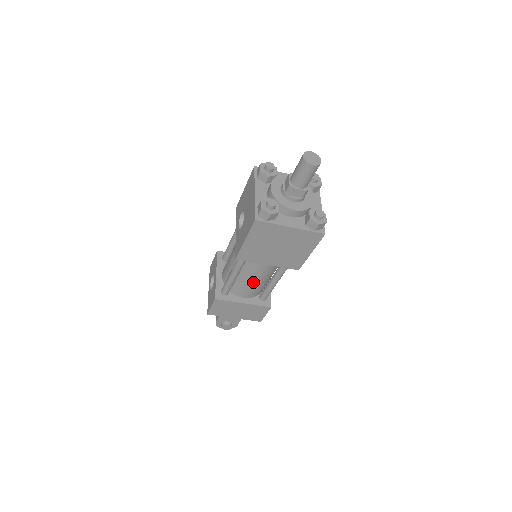
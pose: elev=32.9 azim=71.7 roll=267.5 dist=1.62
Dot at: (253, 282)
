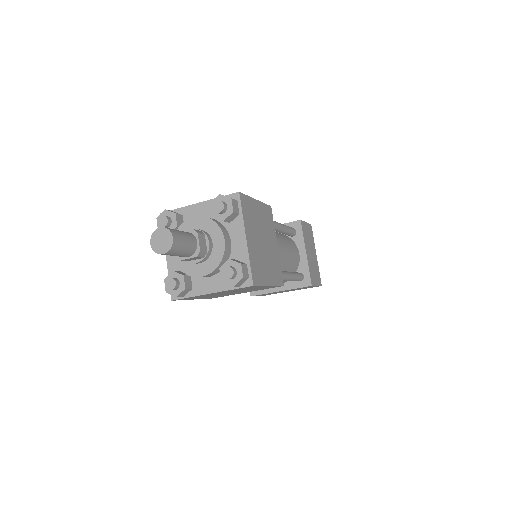
Dot at: occluded
